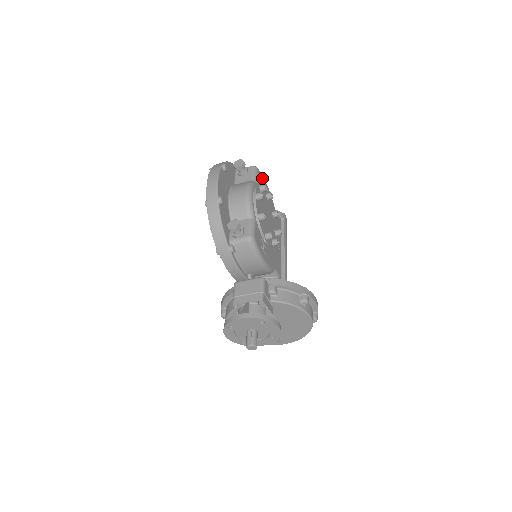
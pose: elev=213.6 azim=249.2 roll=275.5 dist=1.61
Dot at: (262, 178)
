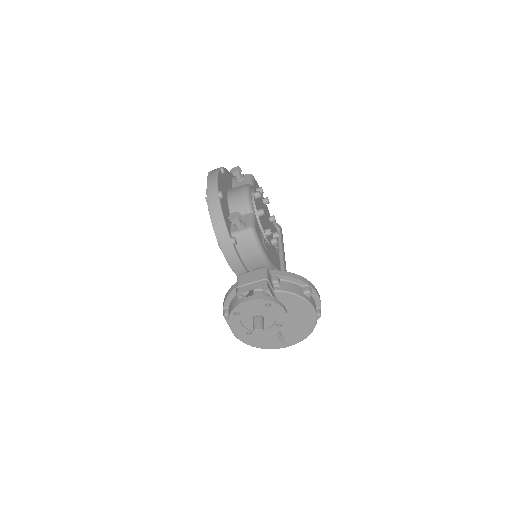
Dot at: (258, 186)
